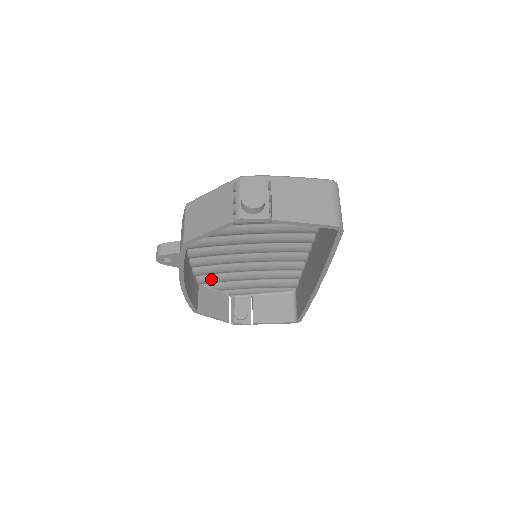
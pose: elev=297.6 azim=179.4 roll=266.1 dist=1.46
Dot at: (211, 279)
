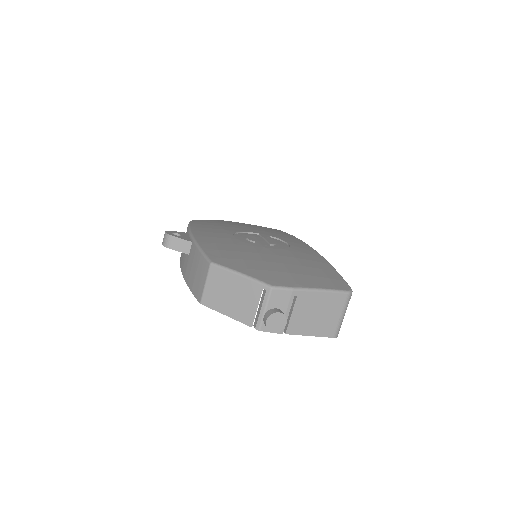
Dot at: occluded
